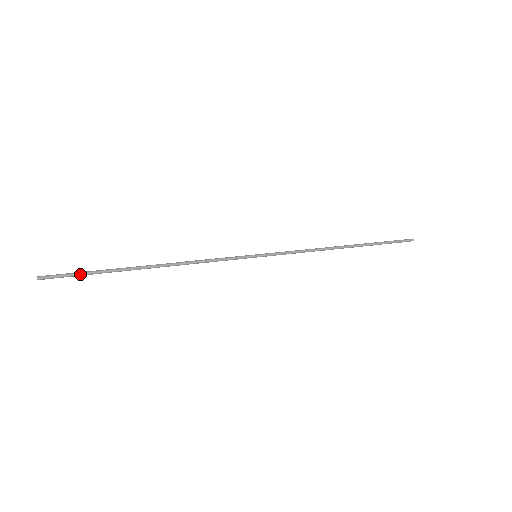
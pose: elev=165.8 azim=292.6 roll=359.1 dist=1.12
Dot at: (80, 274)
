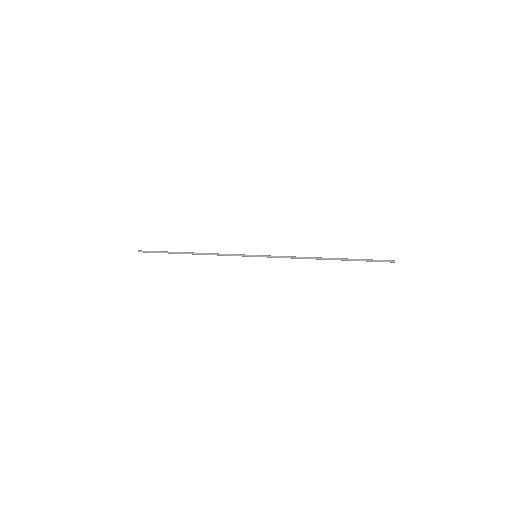
Dot at: occluded
